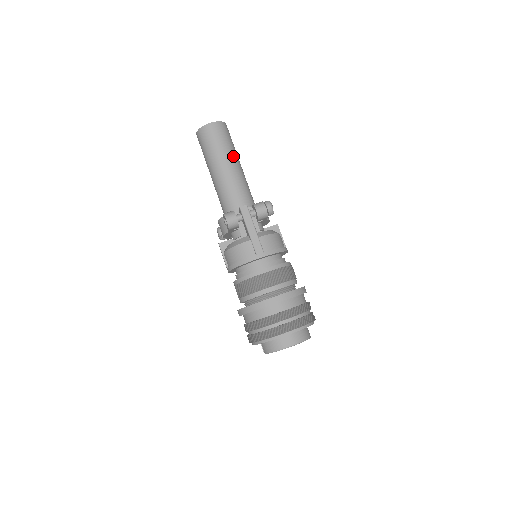
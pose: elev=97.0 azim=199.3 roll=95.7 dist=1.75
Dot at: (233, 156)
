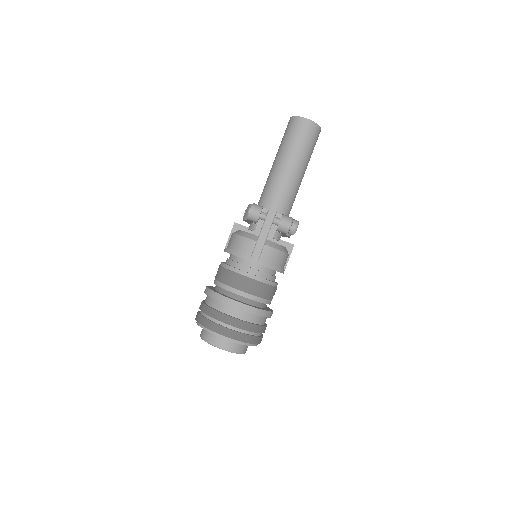
Dot at: (303, 161)
